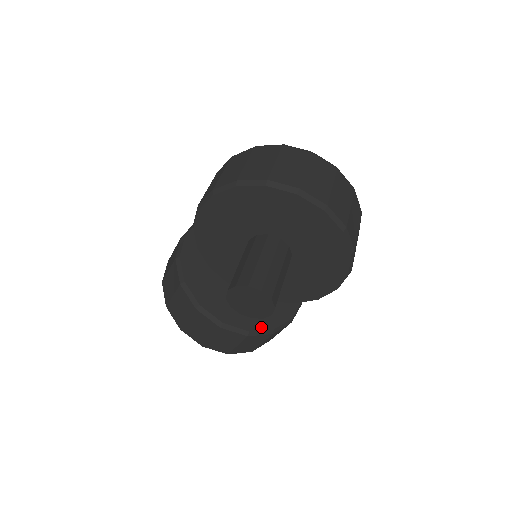
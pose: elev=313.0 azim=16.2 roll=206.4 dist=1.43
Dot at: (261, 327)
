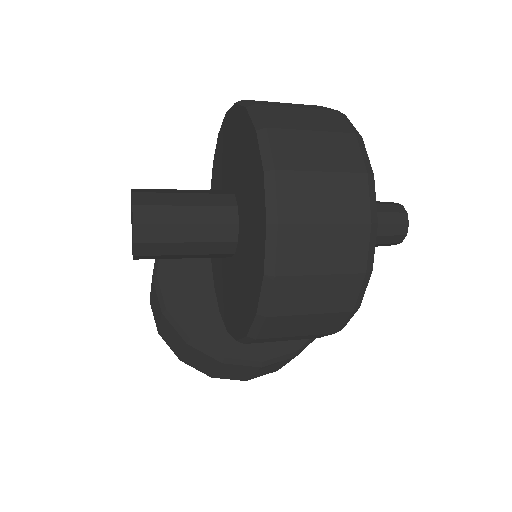
Dot at: (182, 321)
